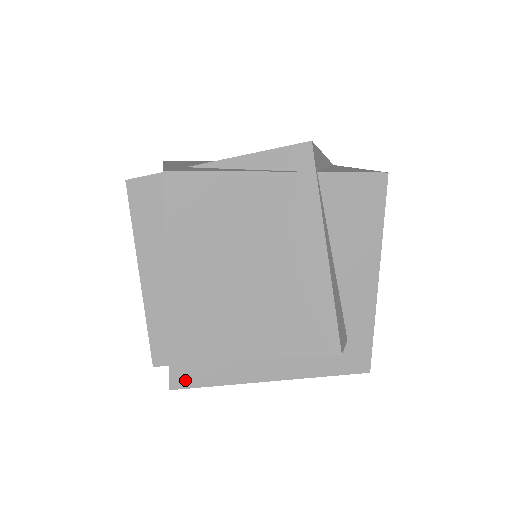
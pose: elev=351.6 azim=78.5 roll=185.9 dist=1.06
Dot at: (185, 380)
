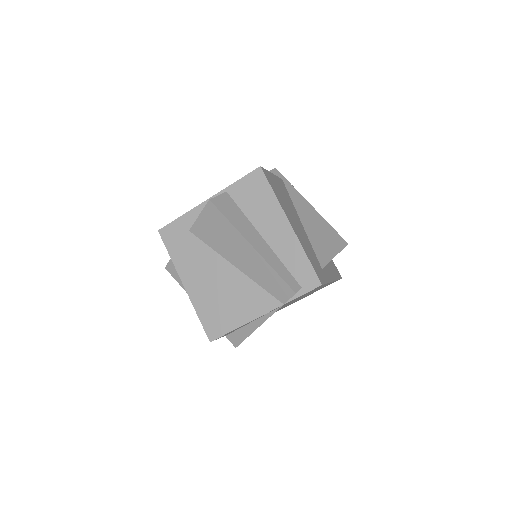
Dot at: (321, 279)
